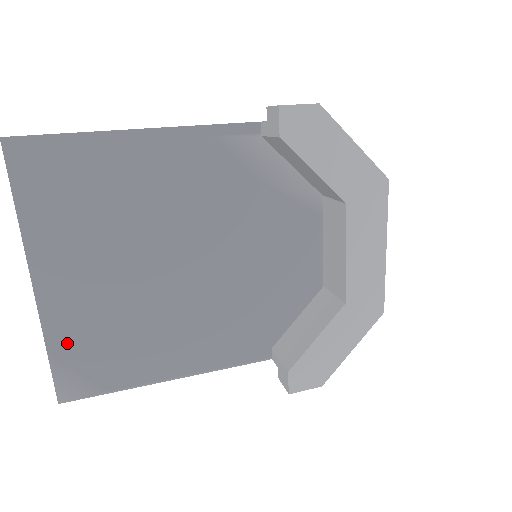
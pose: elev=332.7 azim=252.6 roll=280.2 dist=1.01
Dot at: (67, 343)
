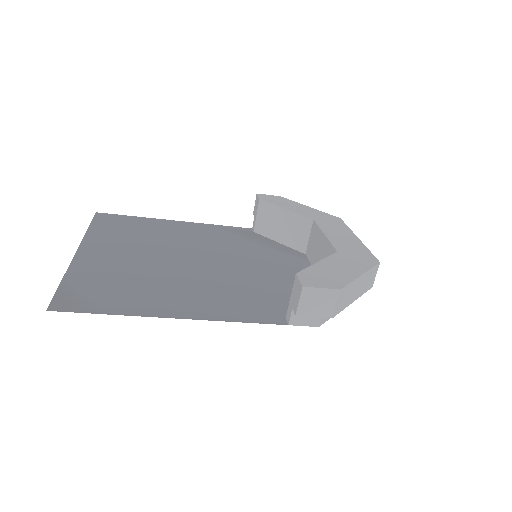
Dot at: (83, 279)
